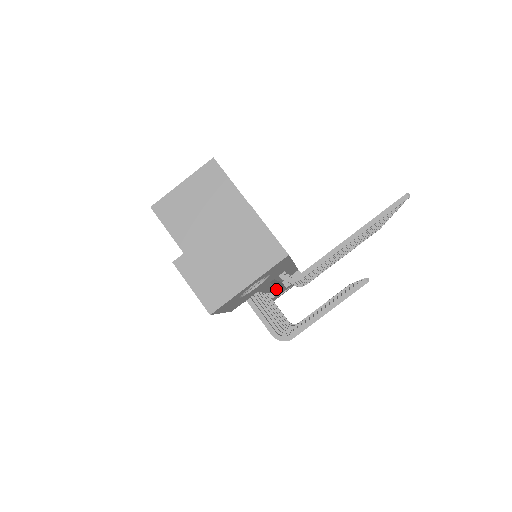
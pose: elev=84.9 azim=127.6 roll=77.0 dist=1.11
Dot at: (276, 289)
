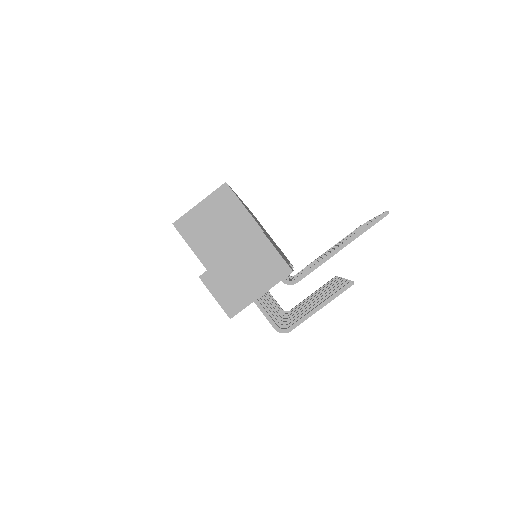
Dot at: occluded
